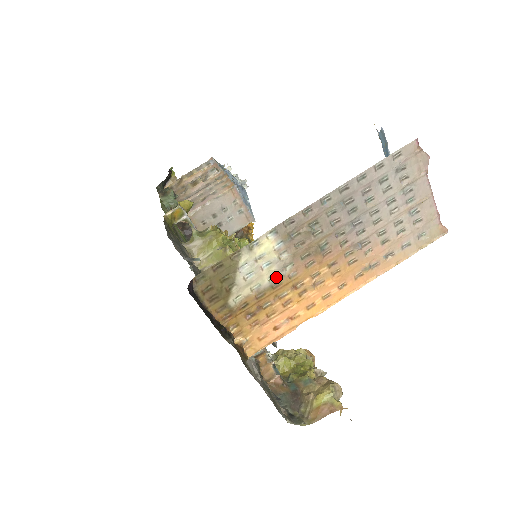
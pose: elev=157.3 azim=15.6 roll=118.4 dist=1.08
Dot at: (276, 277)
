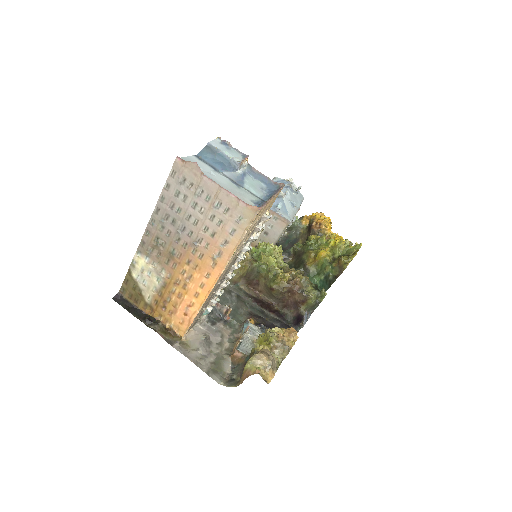
Dot at: (161, 280)
